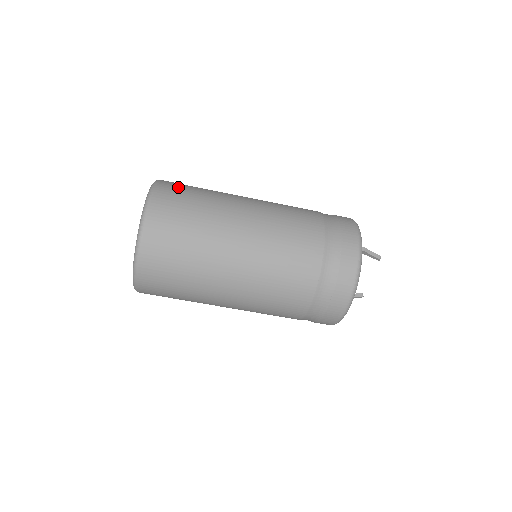
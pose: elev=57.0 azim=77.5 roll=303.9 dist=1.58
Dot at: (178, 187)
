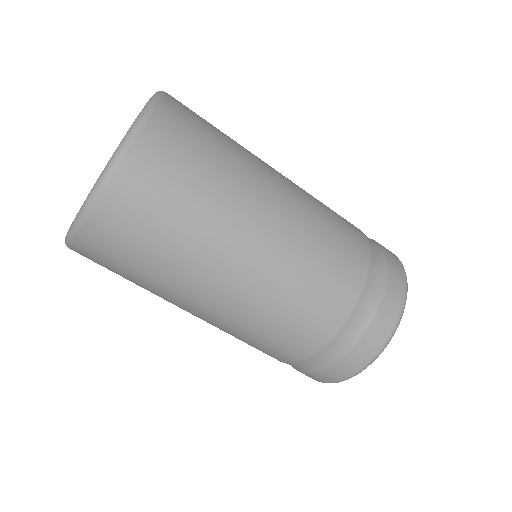
Dot at: occluded
